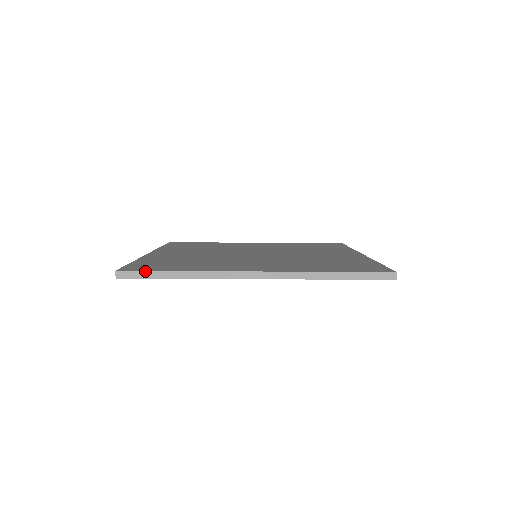
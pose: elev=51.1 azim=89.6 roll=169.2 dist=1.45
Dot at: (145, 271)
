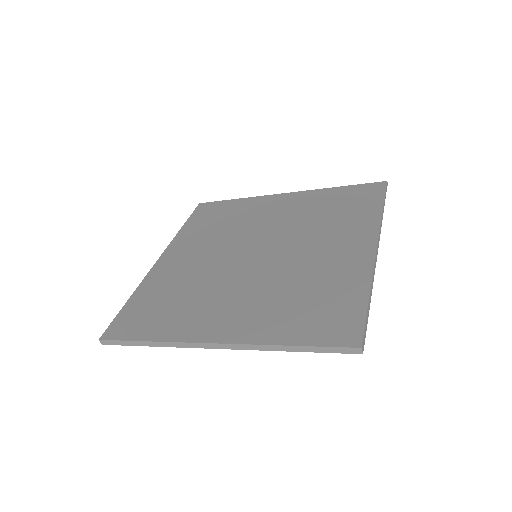
Dot at: (120, 341)
